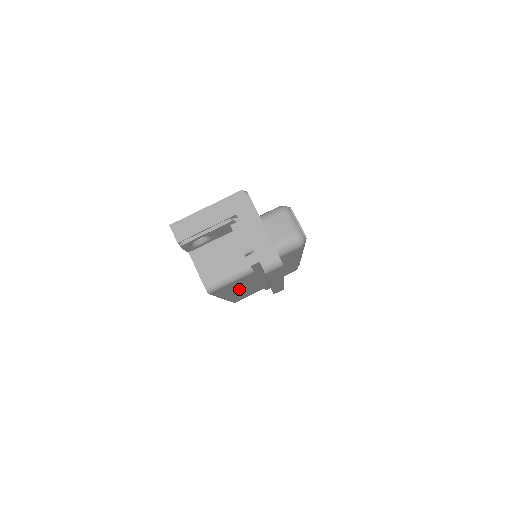
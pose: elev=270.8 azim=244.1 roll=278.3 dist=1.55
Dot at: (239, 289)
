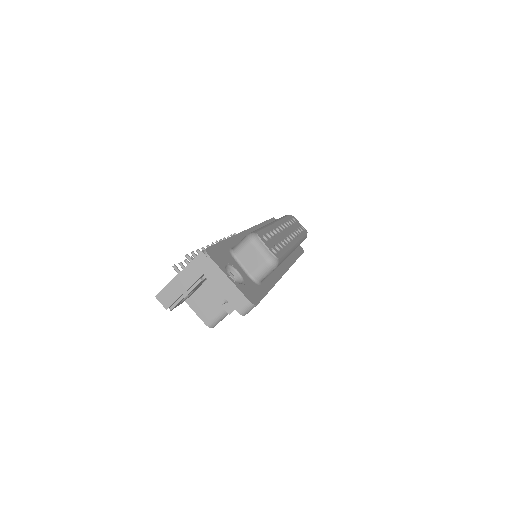
Dot at: occluded
